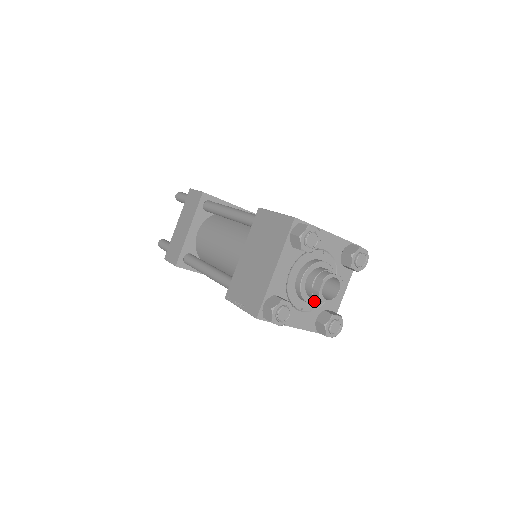
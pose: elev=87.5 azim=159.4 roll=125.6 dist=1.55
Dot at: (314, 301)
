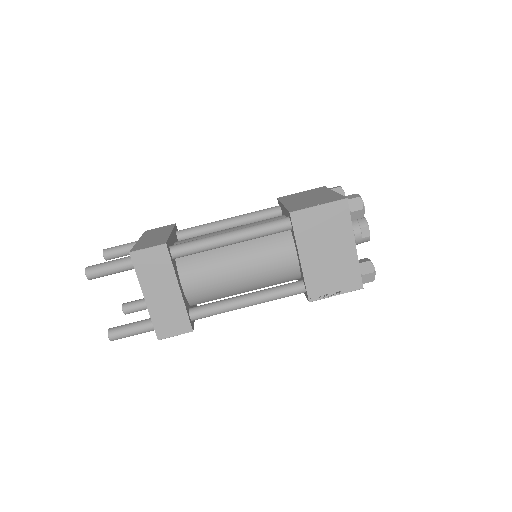
Dot at: occluded
